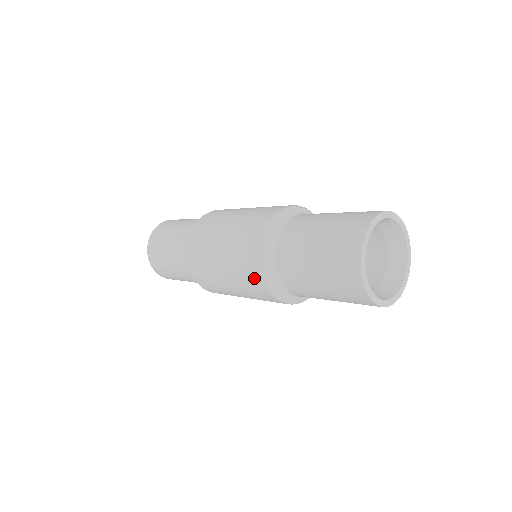
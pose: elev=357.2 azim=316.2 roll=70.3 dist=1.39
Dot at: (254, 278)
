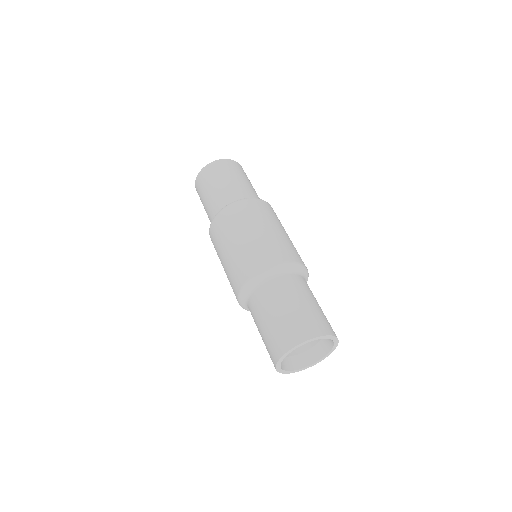
Dot at: (236, 283)
